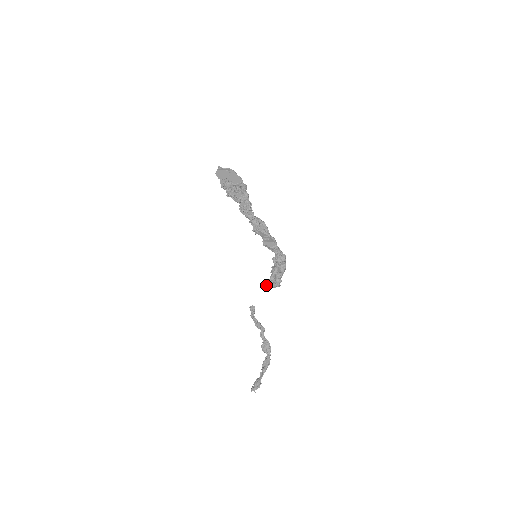
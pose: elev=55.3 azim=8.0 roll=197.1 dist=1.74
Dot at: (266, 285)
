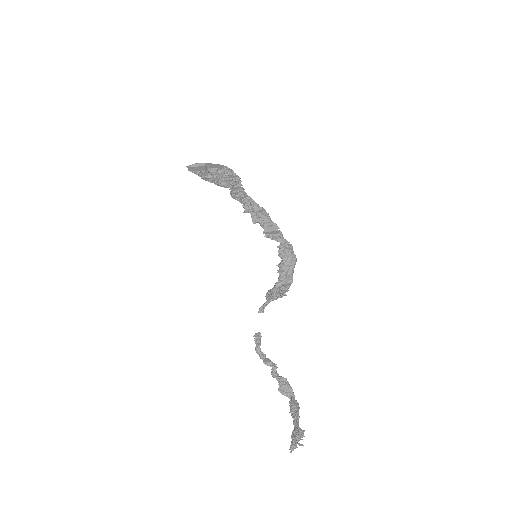
Dot at: (274, 292)
